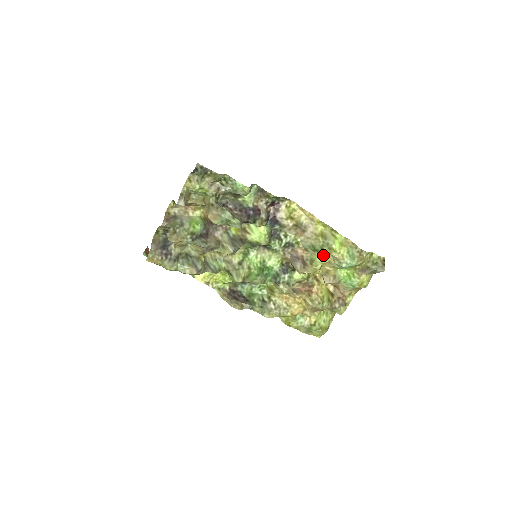
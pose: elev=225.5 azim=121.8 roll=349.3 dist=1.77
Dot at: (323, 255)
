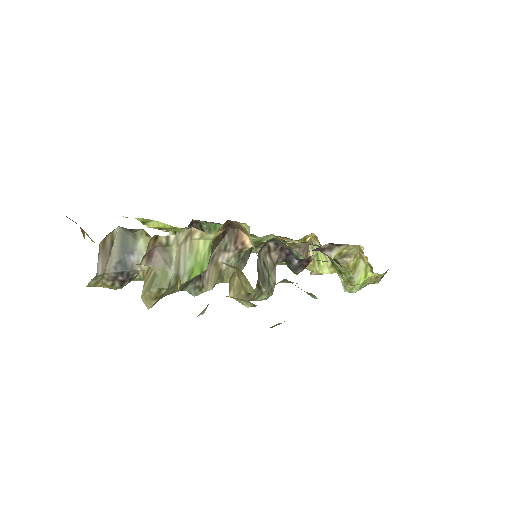
Dot at: occluded
